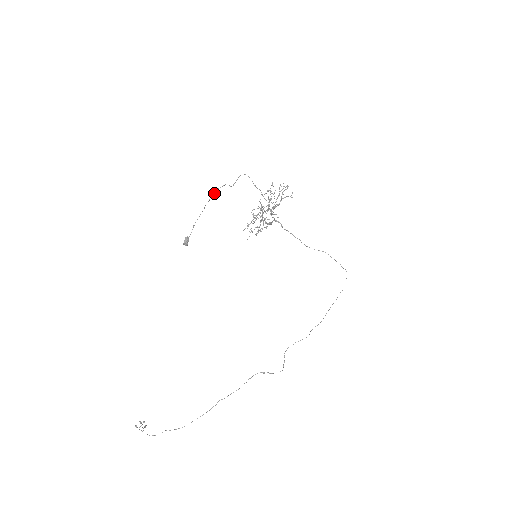
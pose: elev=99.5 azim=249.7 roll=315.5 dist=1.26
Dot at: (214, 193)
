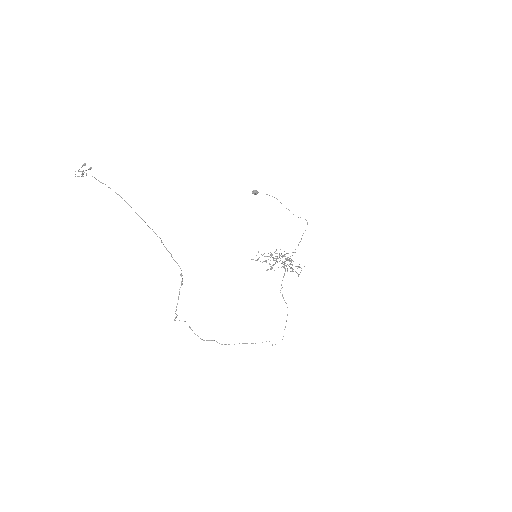
Dot at: occluded
